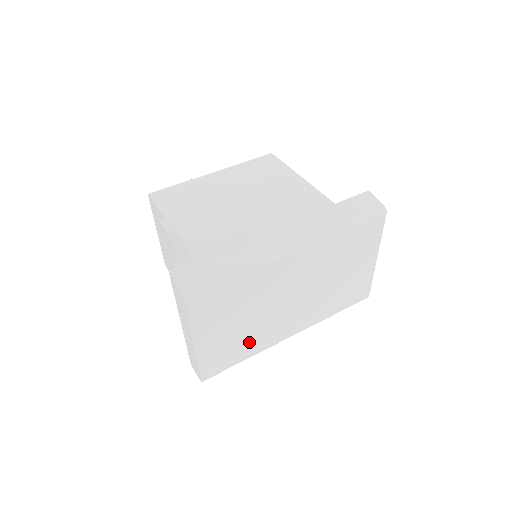
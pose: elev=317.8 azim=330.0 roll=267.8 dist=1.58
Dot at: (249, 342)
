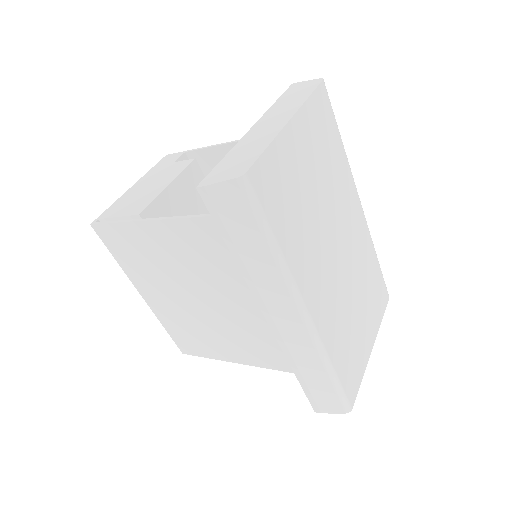
Dot at: (298, 228)
